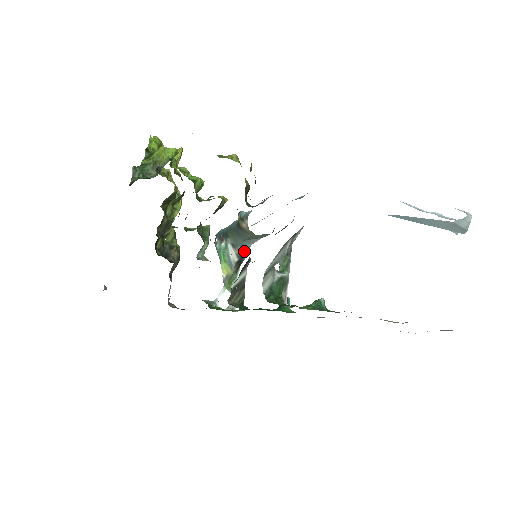
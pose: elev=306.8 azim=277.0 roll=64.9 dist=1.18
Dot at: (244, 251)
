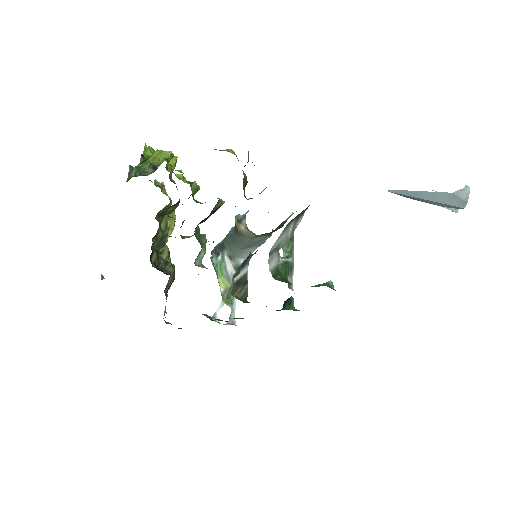
Dot at: (241, 263)
